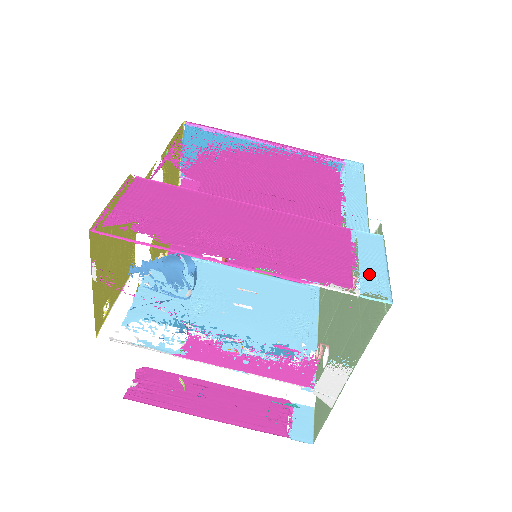
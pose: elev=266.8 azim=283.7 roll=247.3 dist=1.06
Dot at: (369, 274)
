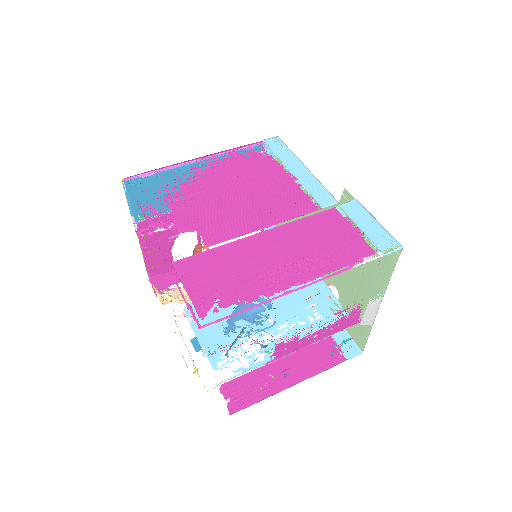
Dot at: (375, 235)
